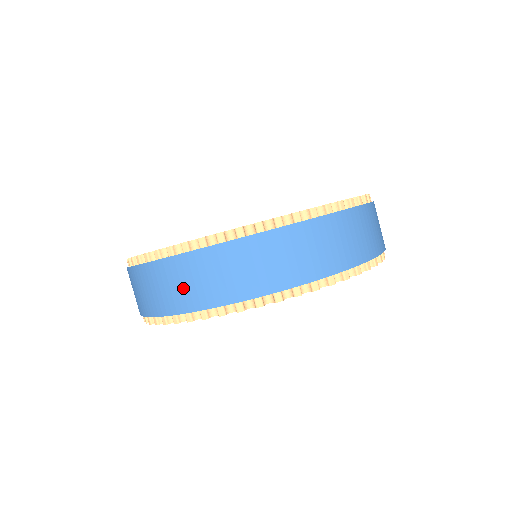
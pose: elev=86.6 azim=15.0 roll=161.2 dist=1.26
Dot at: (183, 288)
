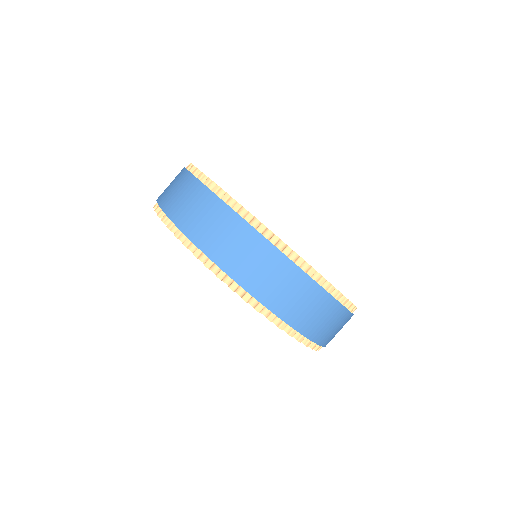
Dot at: (282, 292)
